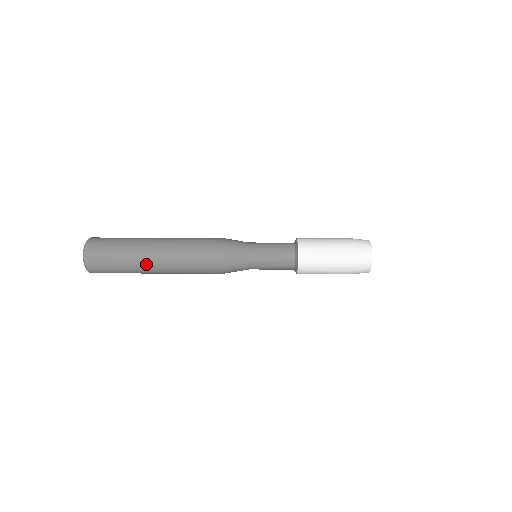
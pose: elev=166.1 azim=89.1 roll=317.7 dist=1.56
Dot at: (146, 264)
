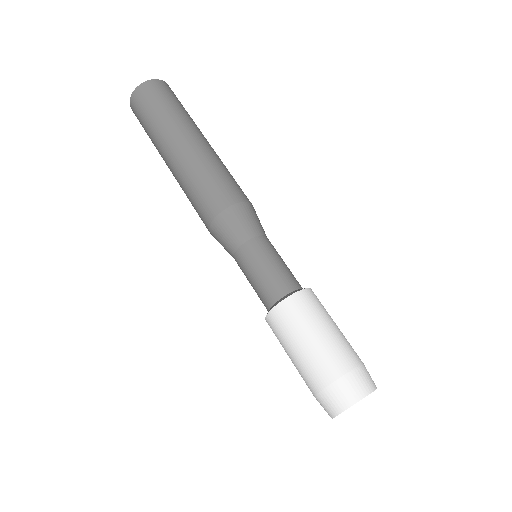
Dot at: occluded
